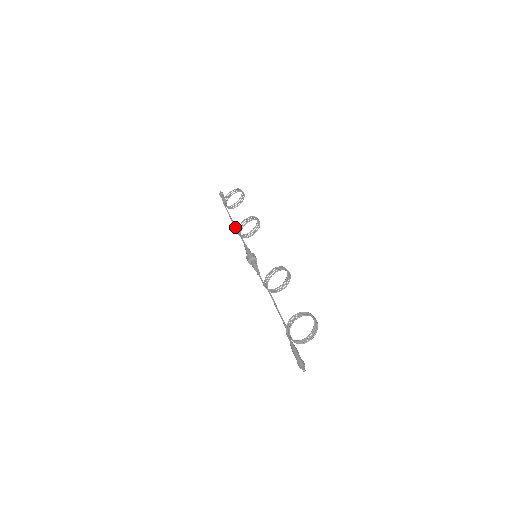
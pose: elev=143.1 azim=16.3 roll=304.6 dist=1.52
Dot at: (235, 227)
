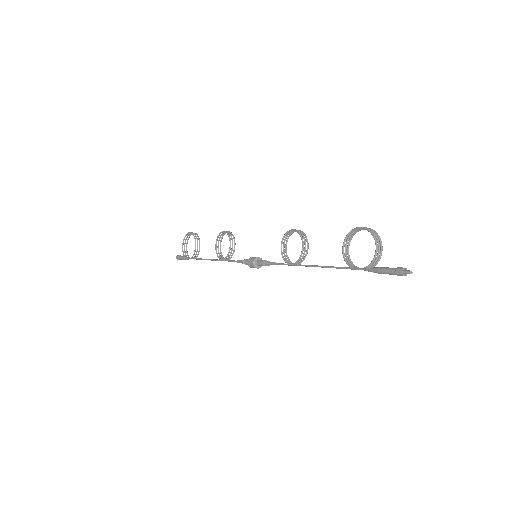
Dot at: (214, 260)
